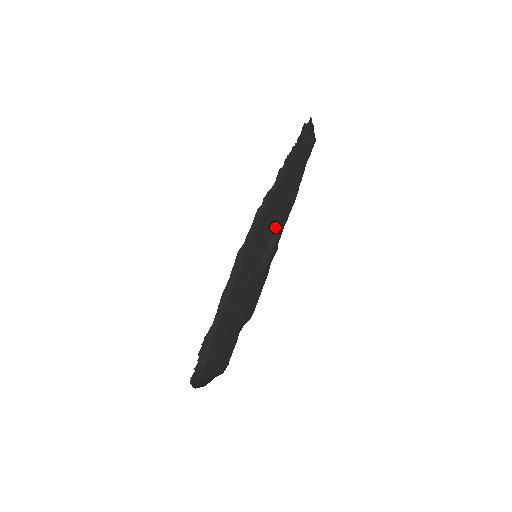
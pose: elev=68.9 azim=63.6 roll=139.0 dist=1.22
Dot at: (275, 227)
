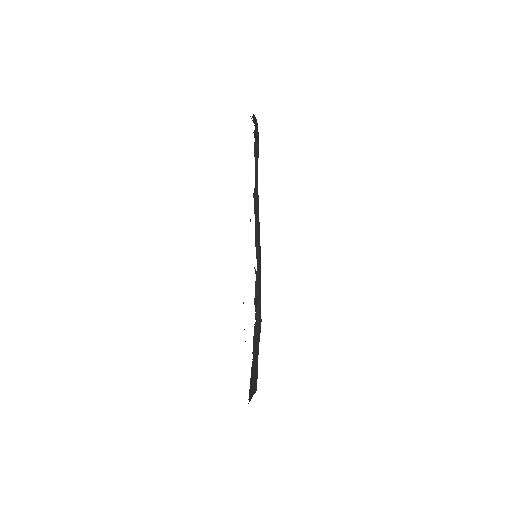
Dot at: occluded
